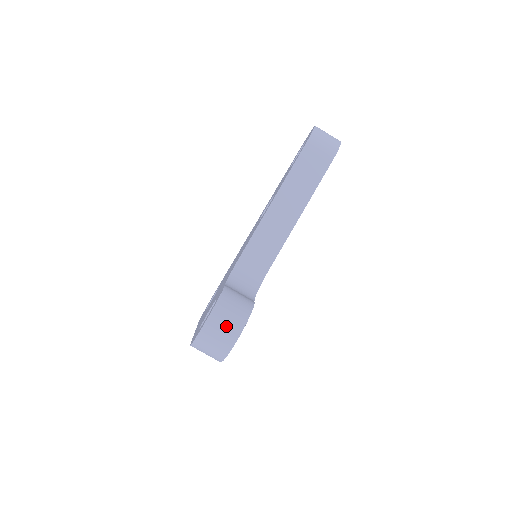
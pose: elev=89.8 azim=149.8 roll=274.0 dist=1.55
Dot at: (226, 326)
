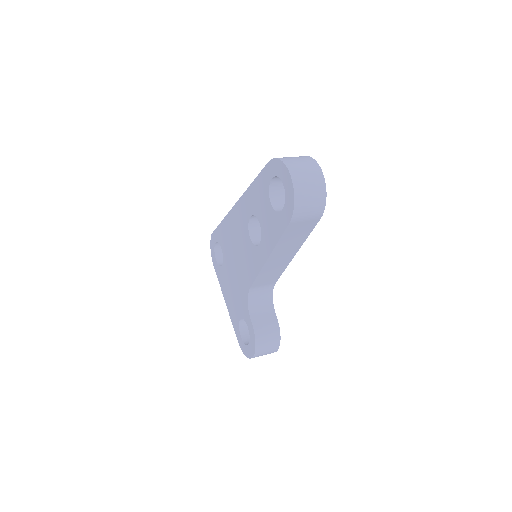
Dot at: (267, 352)
